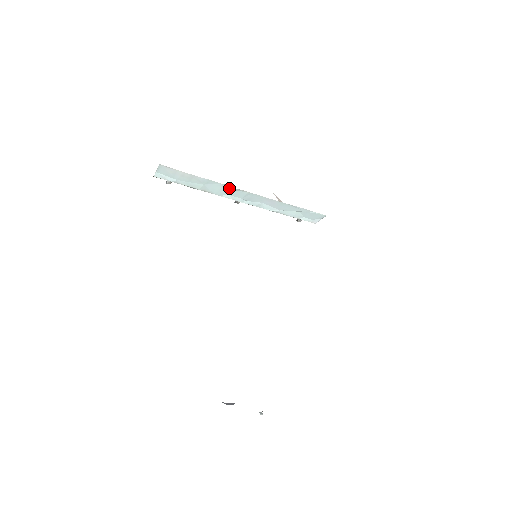
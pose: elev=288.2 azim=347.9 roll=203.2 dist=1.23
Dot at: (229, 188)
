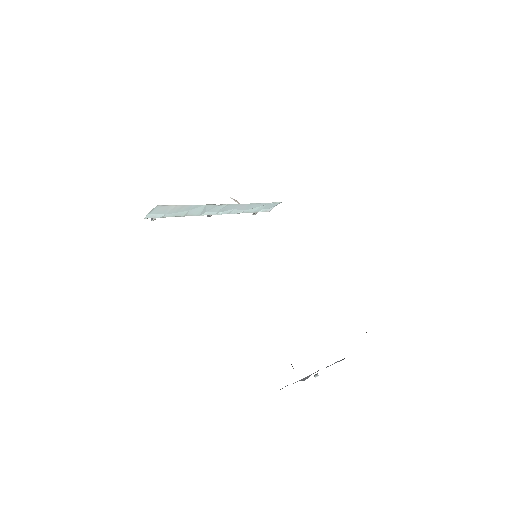
Dot at: (211, 206)
